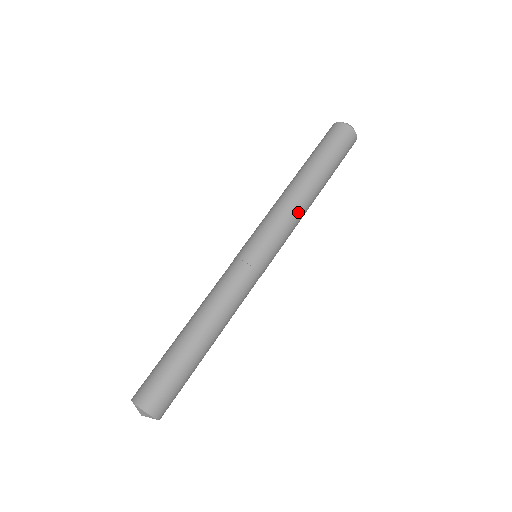
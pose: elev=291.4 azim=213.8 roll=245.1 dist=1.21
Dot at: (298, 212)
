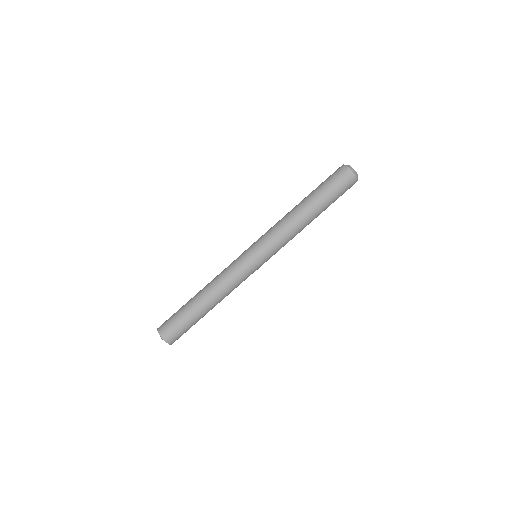
Dot at: occluded
